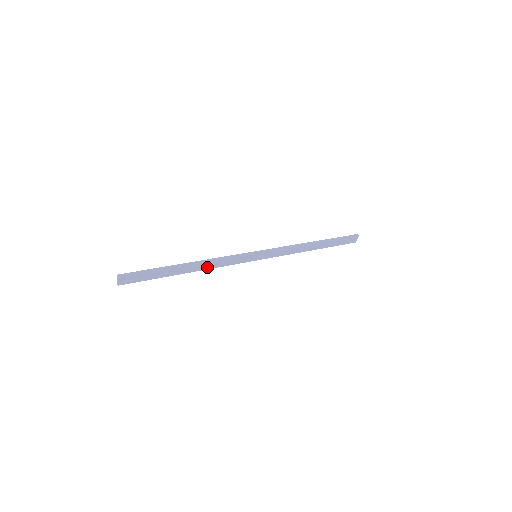
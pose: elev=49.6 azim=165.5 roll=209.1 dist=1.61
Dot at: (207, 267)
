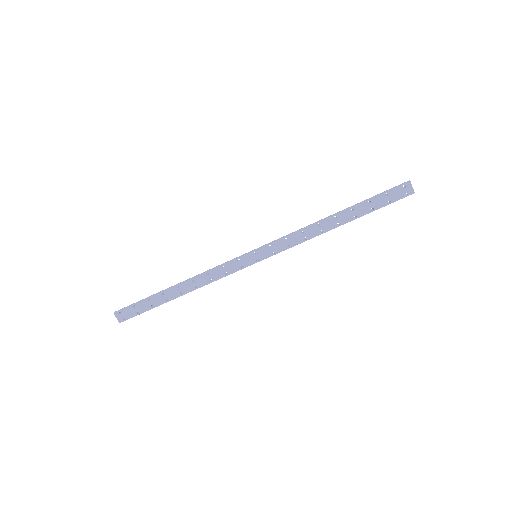
Dot at: (200, 284)
